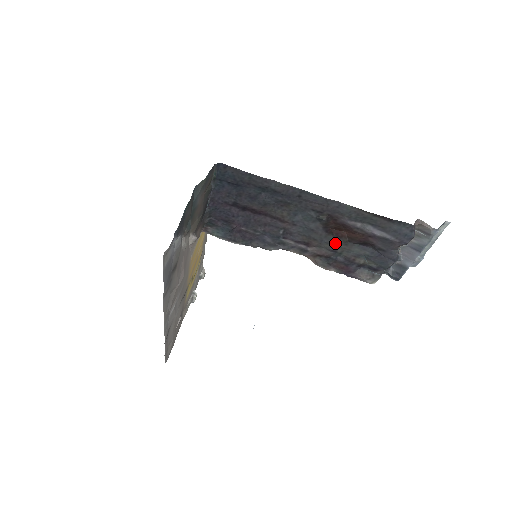
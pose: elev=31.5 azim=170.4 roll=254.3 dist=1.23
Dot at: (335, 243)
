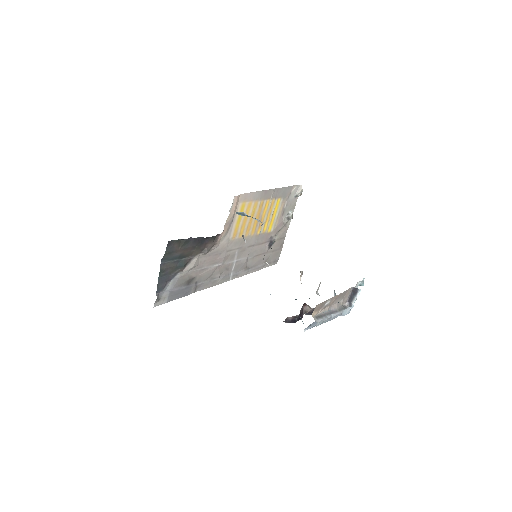
Dot at: occluded
